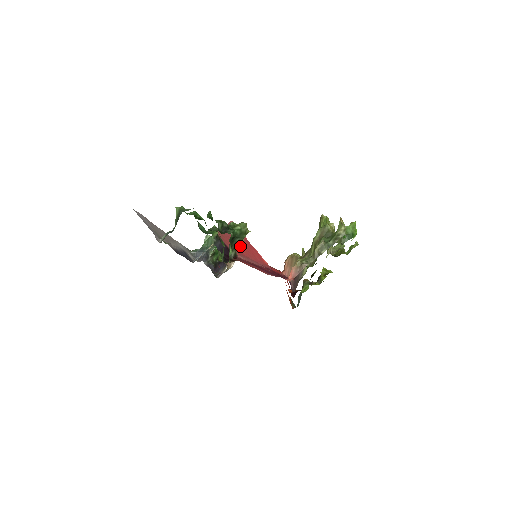
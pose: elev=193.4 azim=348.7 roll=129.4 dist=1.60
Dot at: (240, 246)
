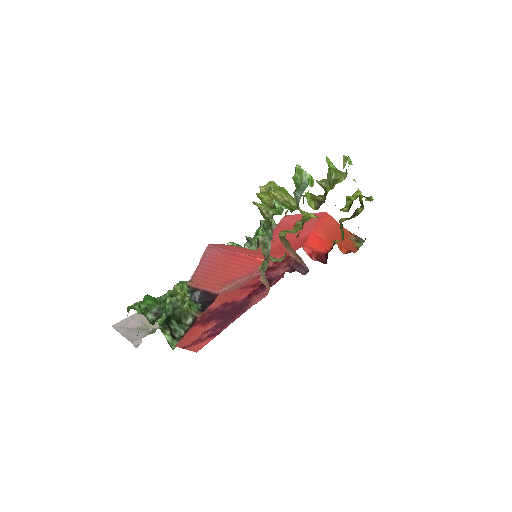
Dot at: (223, 272)
